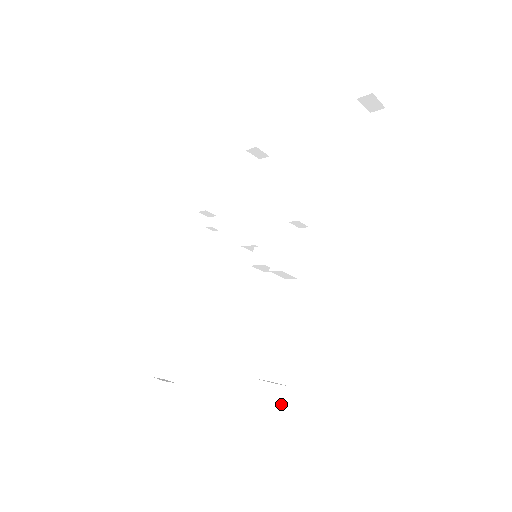
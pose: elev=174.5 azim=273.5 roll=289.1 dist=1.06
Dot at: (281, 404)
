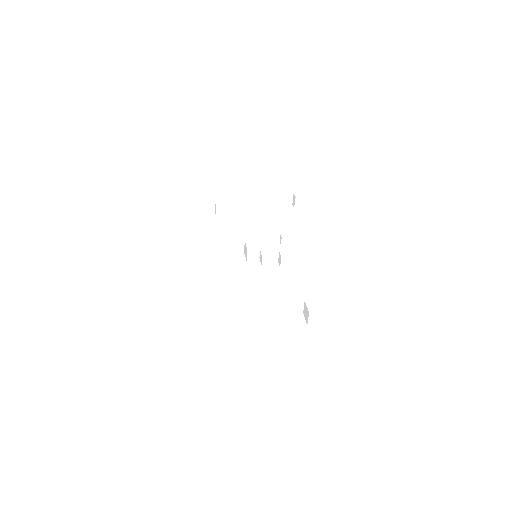
Dot at: occluded
